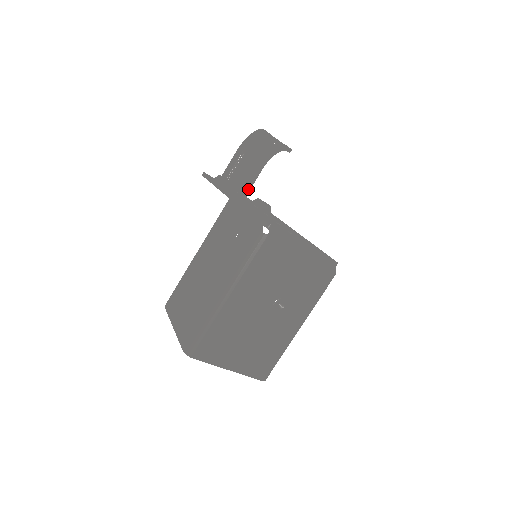
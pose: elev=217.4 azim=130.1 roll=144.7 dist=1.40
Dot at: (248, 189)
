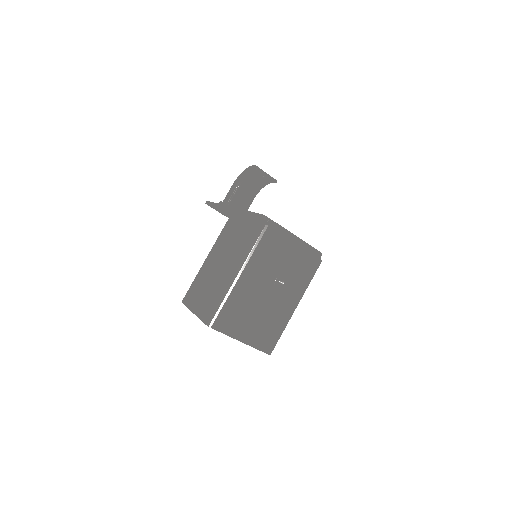
Dot at: occluded
